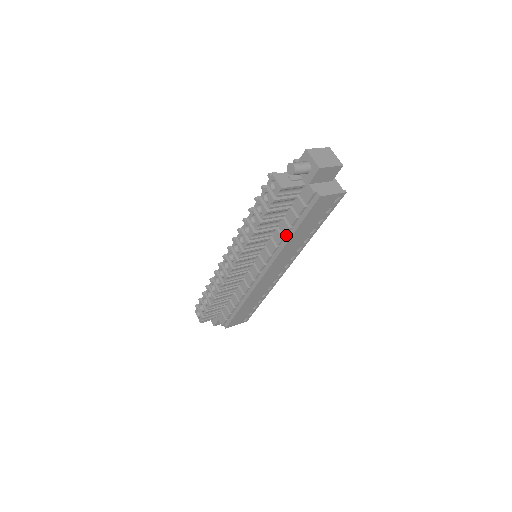
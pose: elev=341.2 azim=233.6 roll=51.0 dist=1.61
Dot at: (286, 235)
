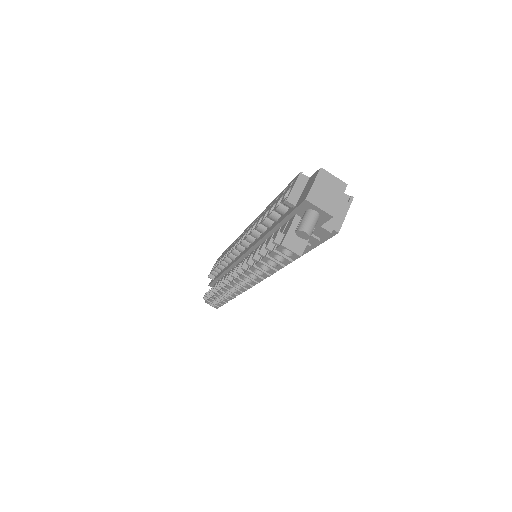
Dot at: occluded
